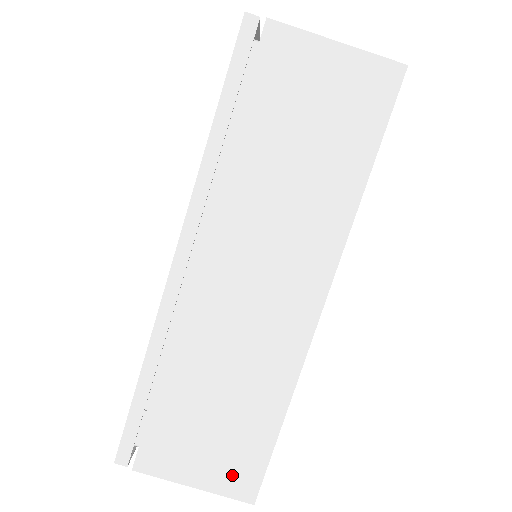
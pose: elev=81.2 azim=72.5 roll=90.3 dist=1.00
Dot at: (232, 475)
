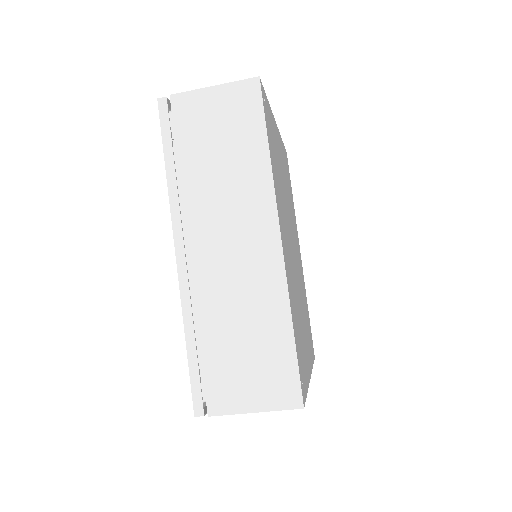
Dot at: (277, 391)
